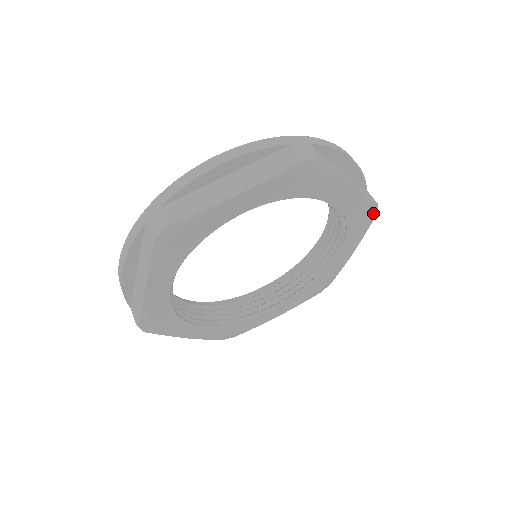
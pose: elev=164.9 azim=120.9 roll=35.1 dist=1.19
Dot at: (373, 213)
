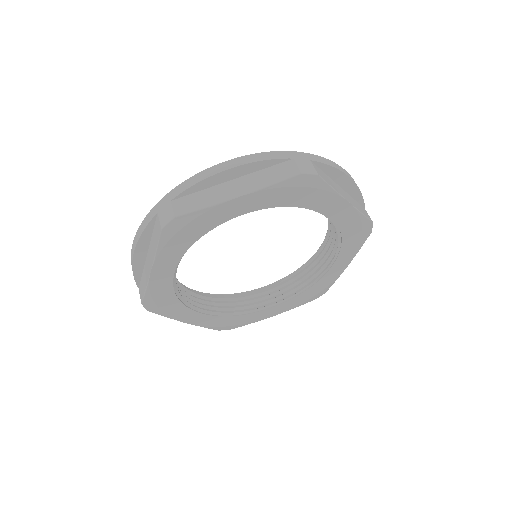
Dot at: (368, 230)
